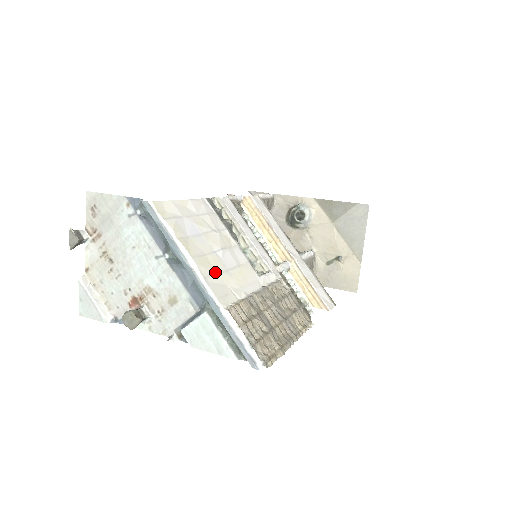
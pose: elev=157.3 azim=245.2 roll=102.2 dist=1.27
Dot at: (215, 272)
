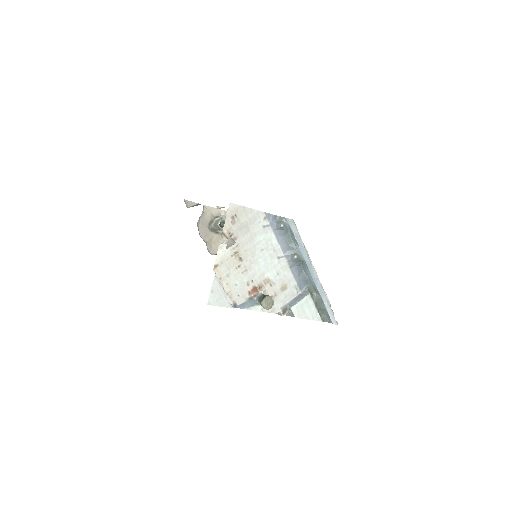
Dot at: occluded
